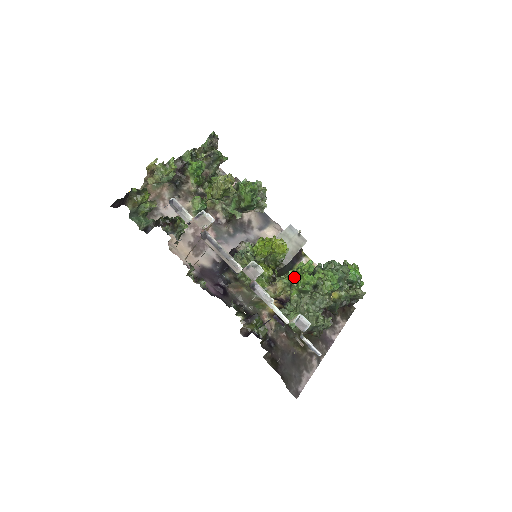
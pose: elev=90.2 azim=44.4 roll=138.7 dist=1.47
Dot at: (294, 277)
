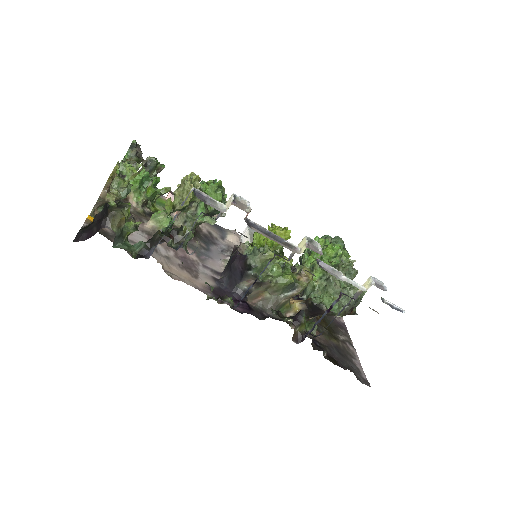
Dot at: (315, 257)
